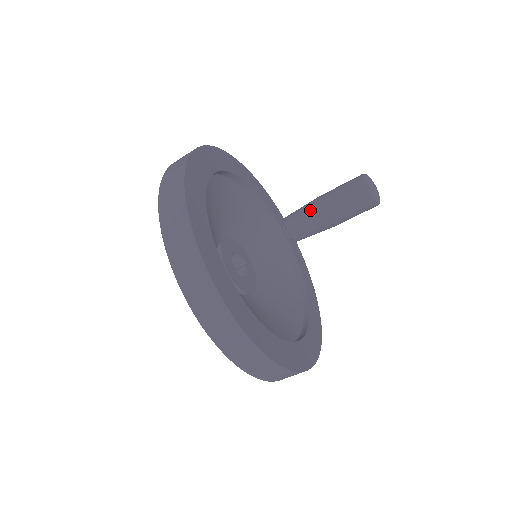
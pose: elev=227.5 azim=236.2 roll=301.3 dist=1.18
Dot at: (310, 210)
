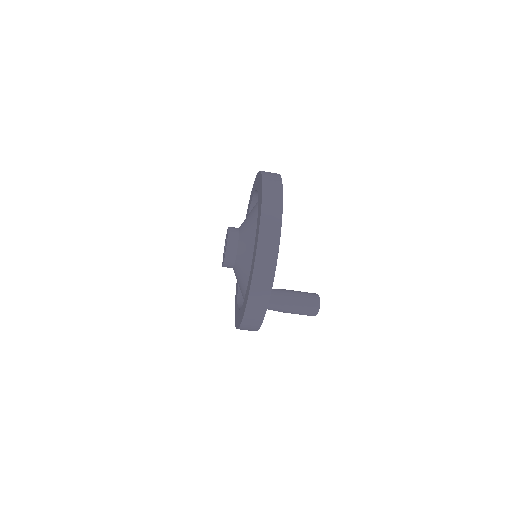
Dot at: (278, 289)
